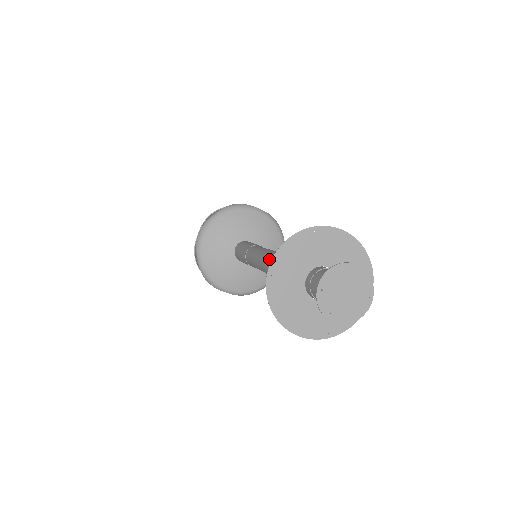
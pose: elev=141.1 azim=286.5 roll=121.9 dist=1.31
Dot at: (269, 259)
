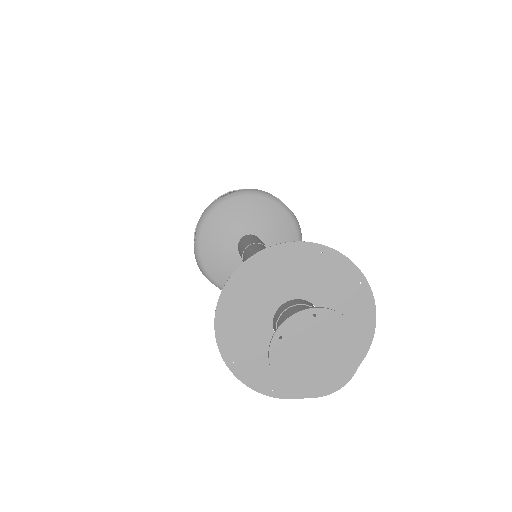
Dot at: occluded
